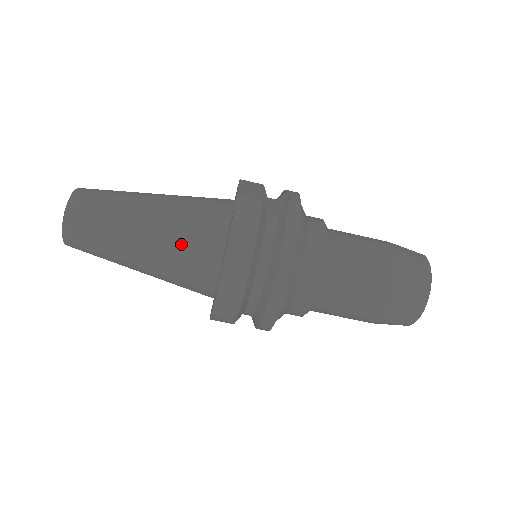
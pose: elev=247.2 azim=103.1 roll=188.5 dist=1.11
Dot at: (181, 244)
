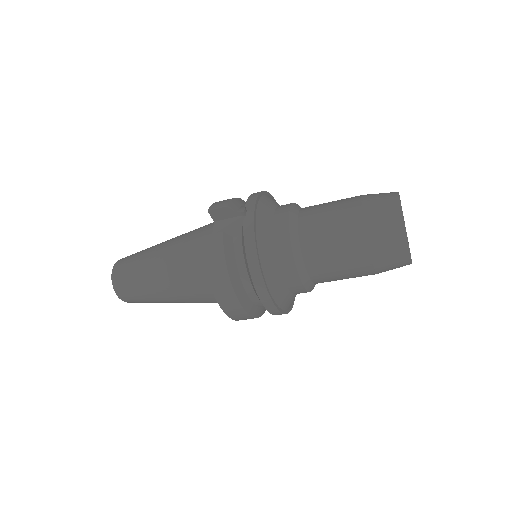
Dot at: (188, 285)
